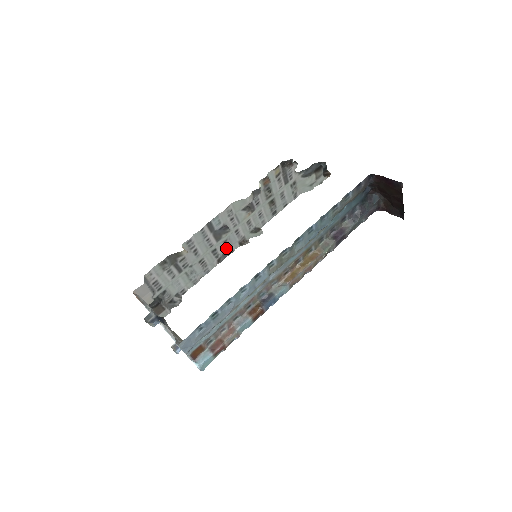
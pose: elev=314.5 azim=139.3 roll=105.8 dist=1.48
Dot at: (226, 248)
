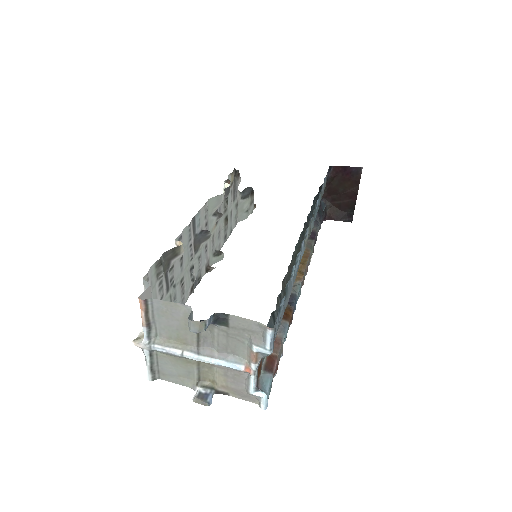
Dot at: (198, 270)
